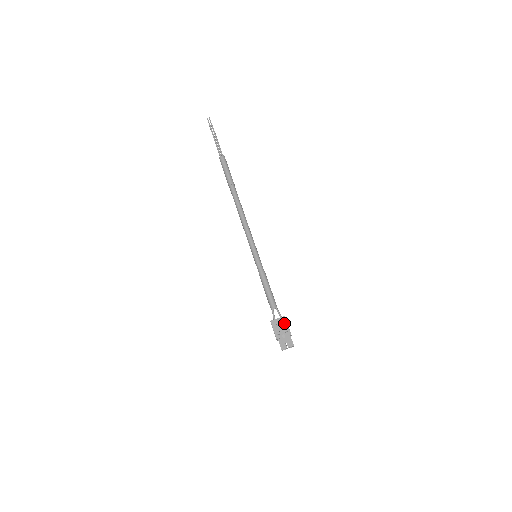
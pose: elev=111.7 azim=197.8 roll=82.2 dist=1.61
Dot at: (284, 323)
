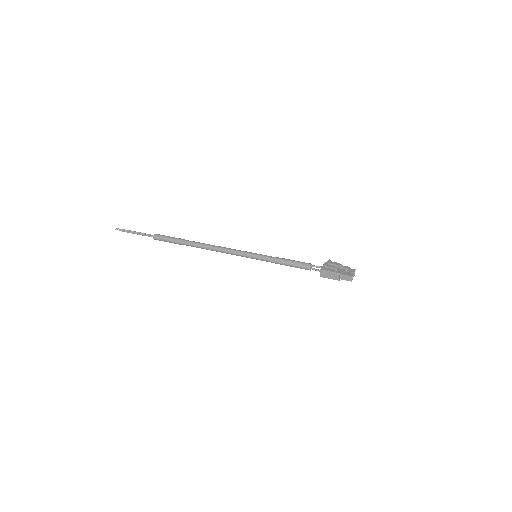
Dot at: (331, 261)
